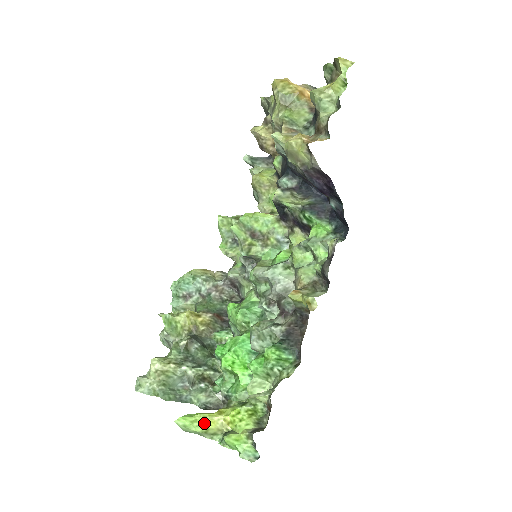
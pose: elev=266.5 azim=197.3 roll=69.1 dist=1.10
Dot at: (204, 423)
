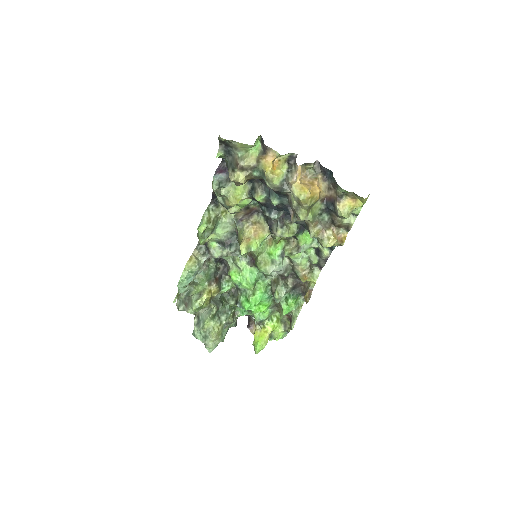
Dot at: (266, 343)
